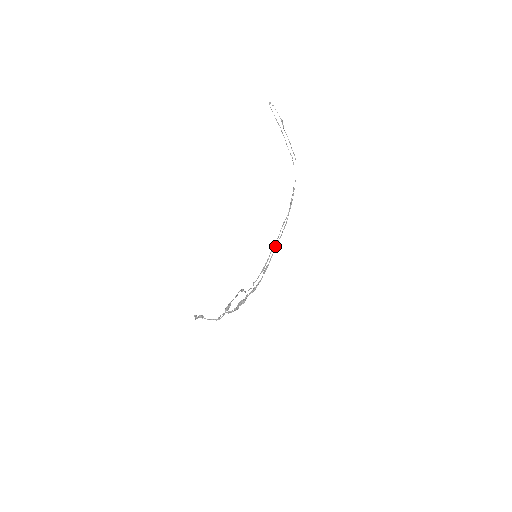
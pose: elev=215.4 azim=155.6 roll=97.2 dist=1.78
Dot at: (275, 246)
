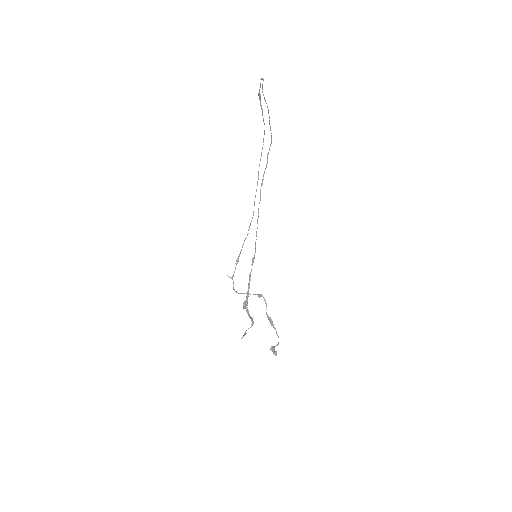
Dot at: (256, 234)
